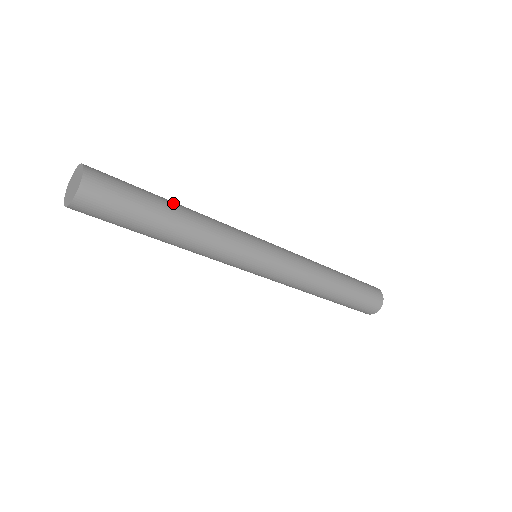
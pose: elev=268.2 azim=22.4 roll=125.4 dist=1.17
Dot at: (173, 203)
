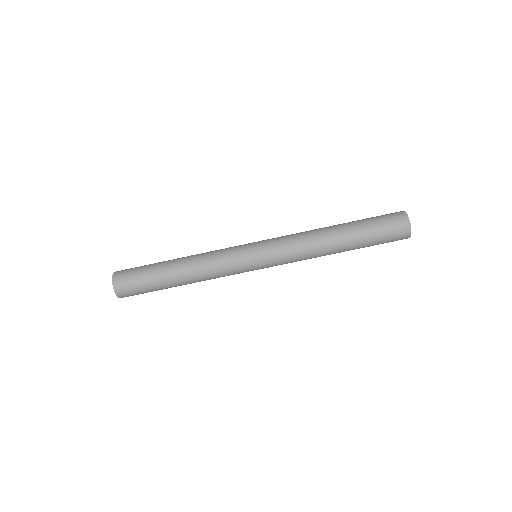
Dot at: (172, 270)
